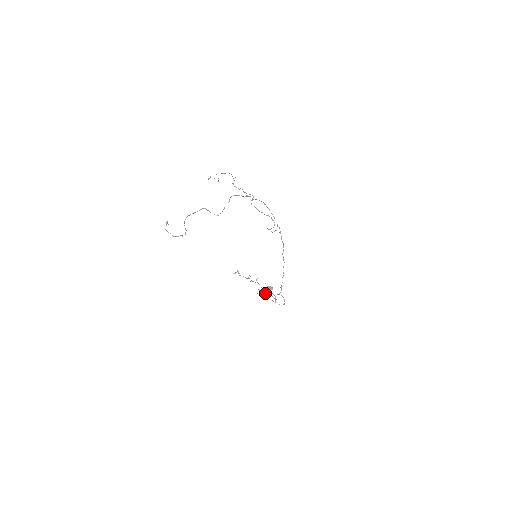
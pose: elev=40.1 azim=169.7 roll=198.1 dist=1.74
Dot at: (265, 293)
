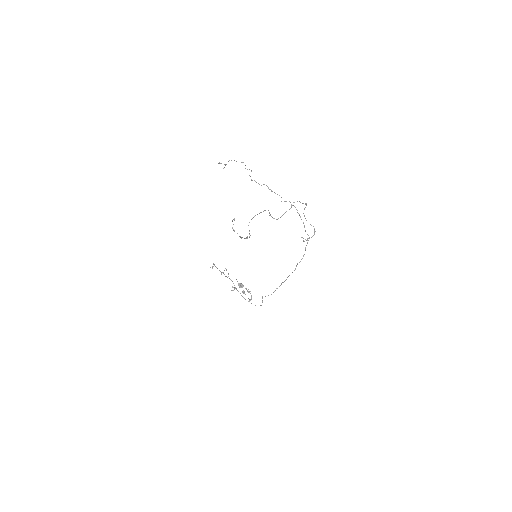
Dot at: occluded
